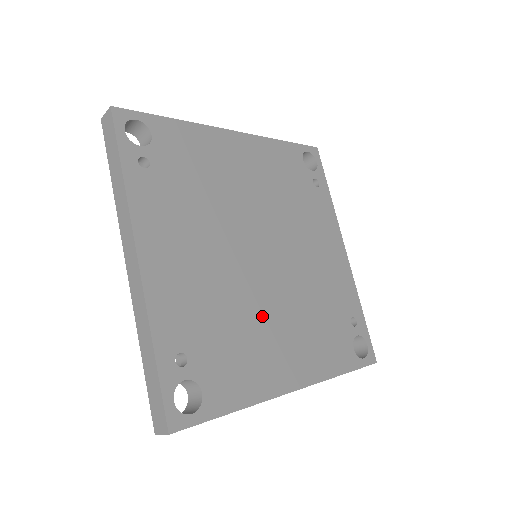
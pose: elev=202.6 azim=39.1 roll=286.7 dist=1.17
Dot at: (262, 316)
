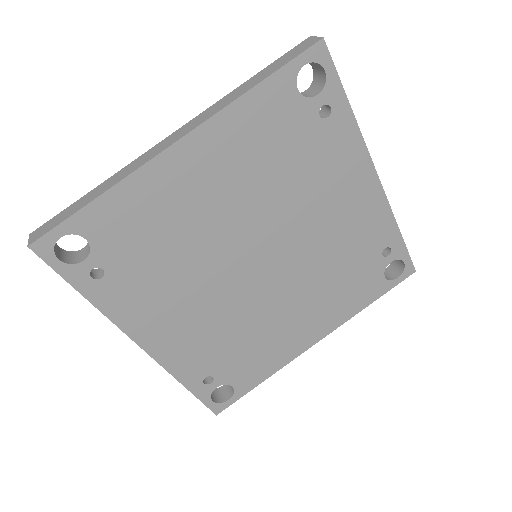
Dot at: (272, 314)
